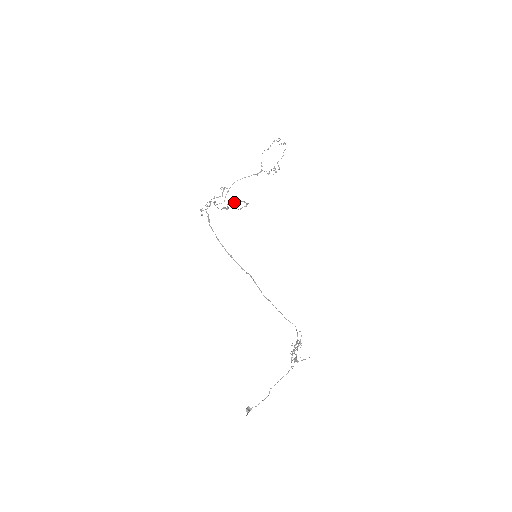
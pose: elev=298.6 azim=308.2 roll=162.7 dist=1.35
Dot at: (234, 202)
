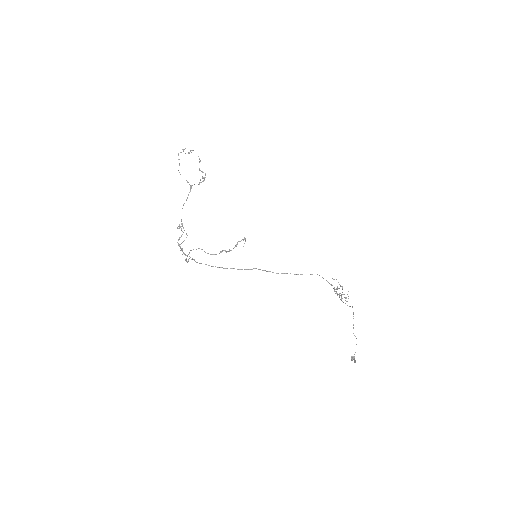
Dot at: (236, 246)
